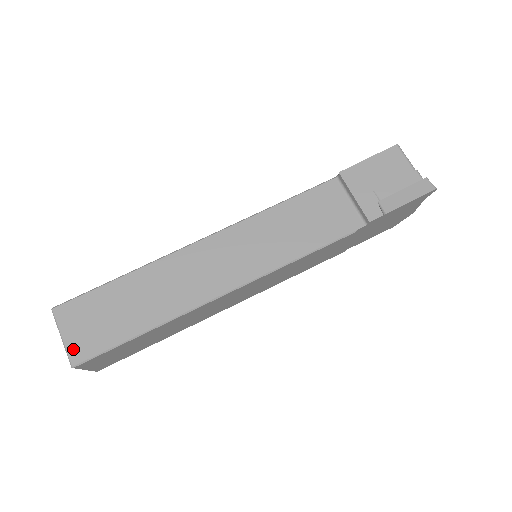
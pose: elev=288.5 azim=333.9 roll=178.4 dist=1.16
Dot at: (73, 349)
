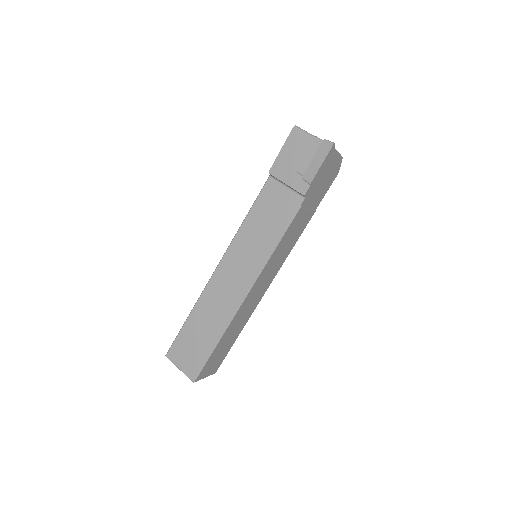
Dot at: (188, 372)
